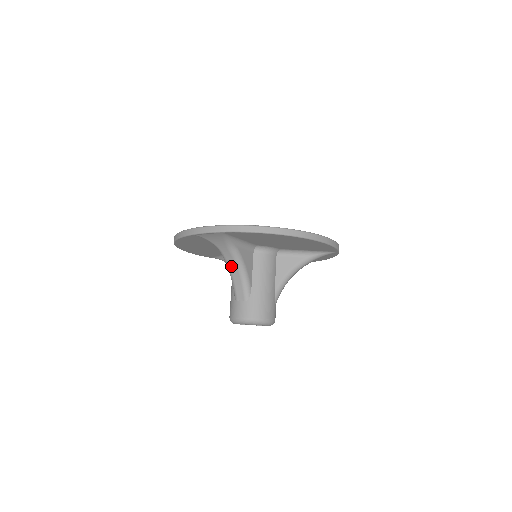
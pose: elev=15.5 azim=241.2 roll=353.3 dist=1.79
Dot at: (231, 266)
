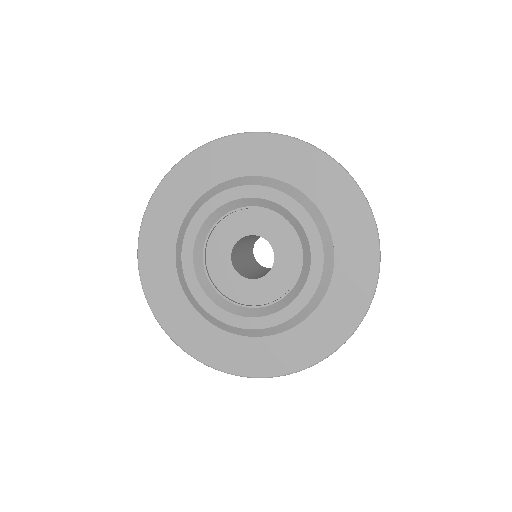
Dot at: occluded
